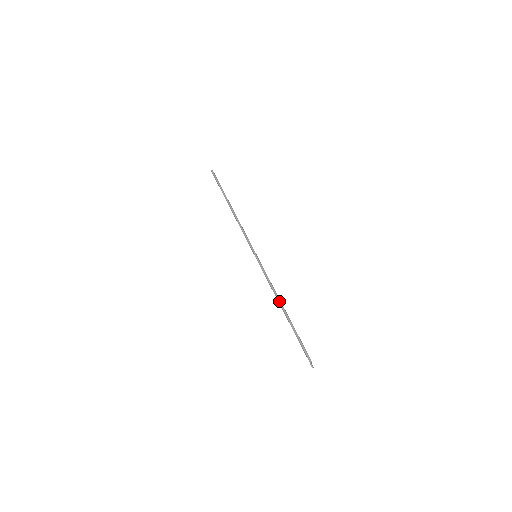
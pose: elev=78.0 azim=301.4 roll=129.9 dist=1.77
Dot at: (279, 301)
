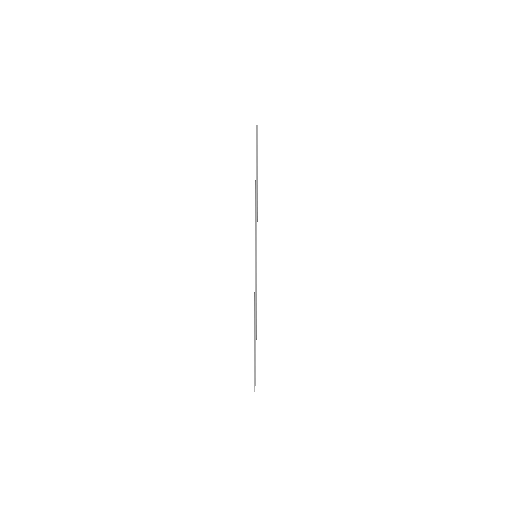
Dot at: (255, 315)
